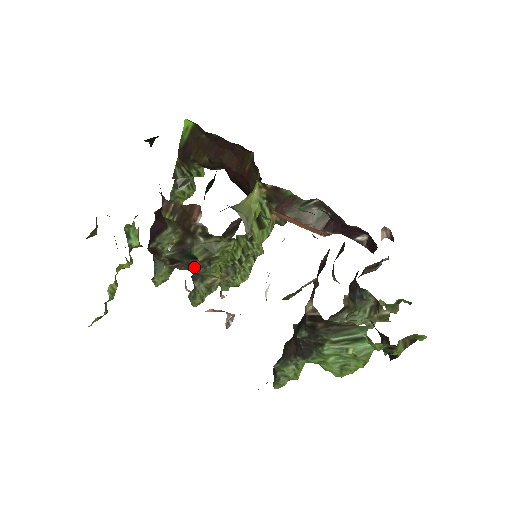
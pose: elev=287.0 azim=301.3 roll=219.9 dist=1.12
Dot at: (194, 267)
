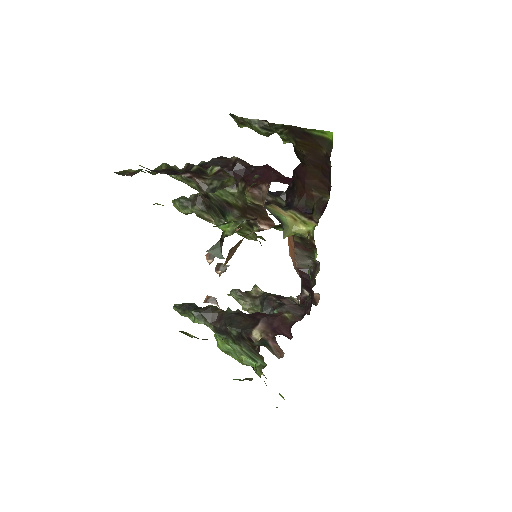
Dot at: (213, 211)
